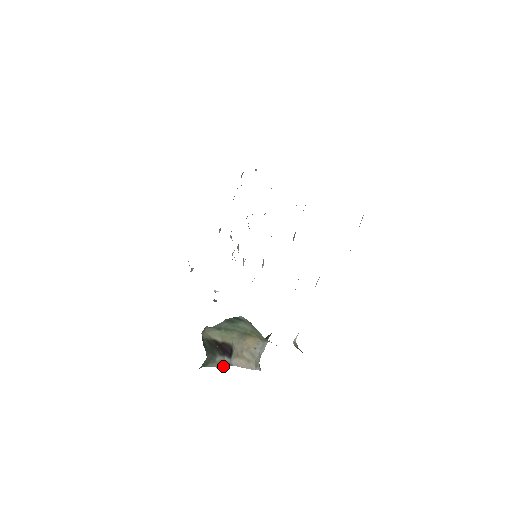
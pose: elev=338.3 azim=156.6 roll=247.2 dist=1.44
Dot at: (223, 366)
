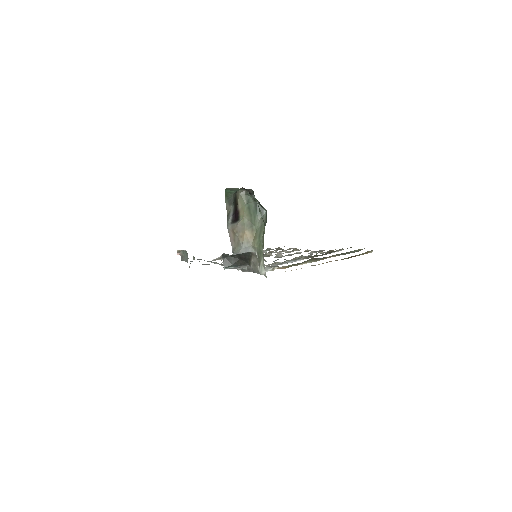
Dot at: (228, 215)
